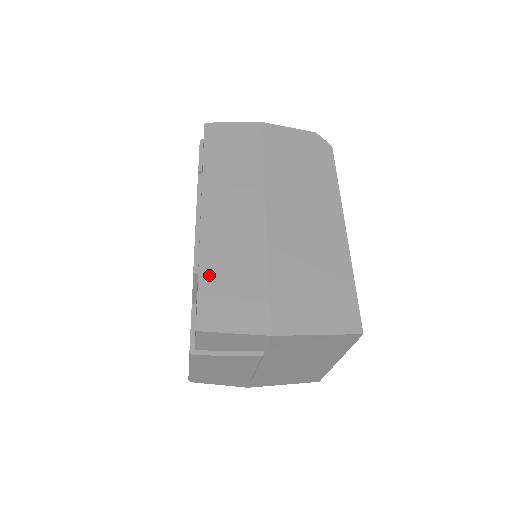
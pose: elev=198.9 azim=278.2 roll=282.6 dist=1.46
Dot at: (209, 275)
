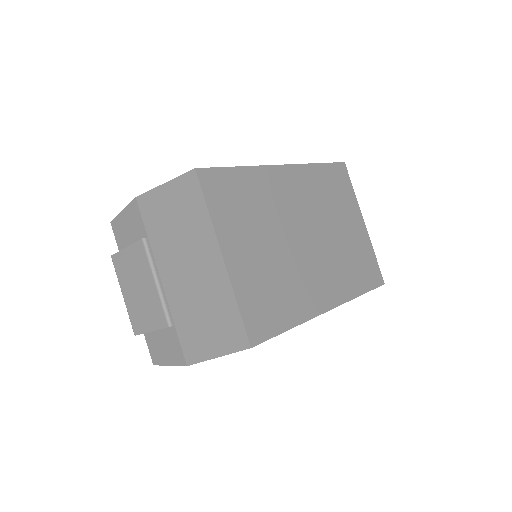
Dot at: occluded
